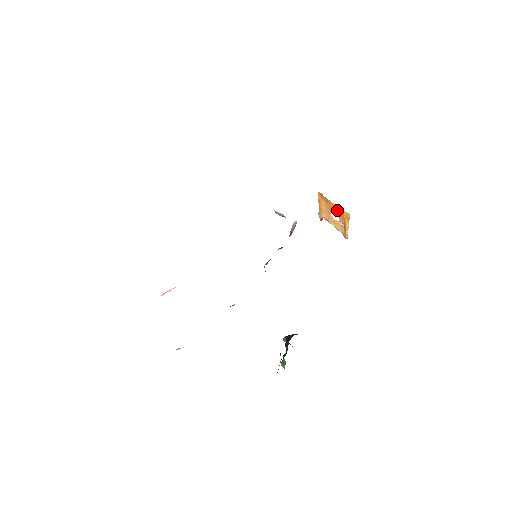
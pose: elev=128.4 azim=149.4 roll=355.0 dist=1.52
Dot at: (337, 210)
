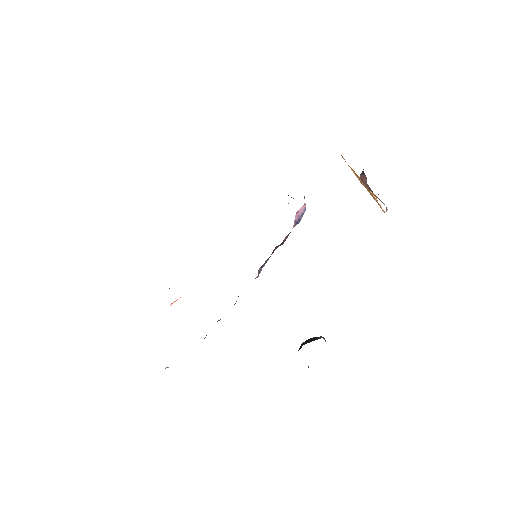
Dot at: occluded
